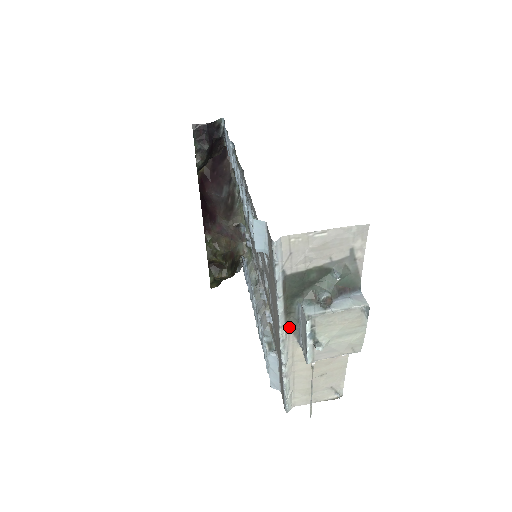
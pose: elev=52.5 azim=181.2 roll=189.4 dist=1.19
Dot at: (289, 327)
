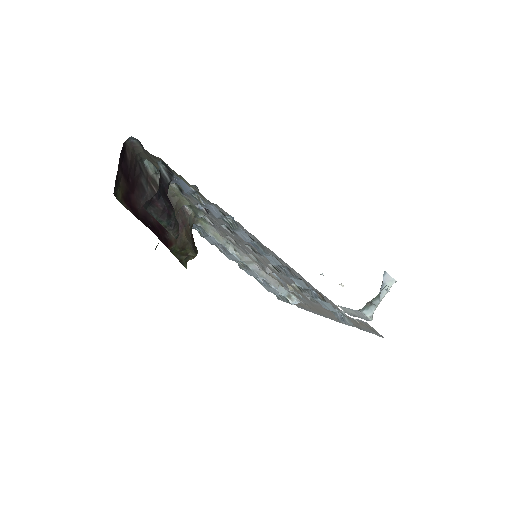
Dot at: occluded
